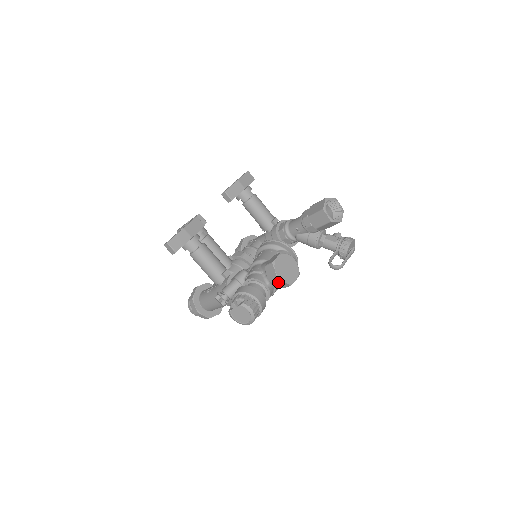
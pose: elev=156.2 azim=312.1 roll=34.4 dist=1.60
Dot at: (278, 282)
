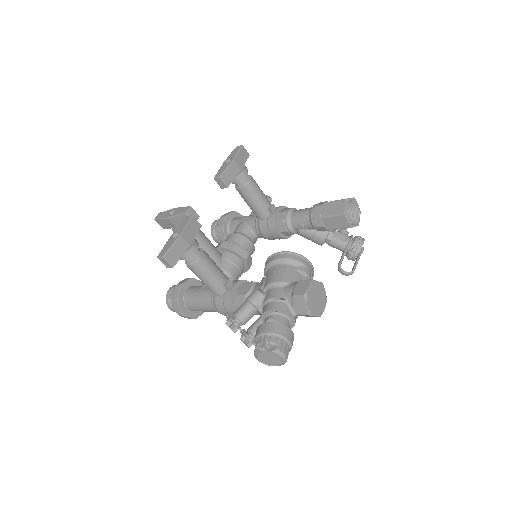
Dot at: (308, 315)
